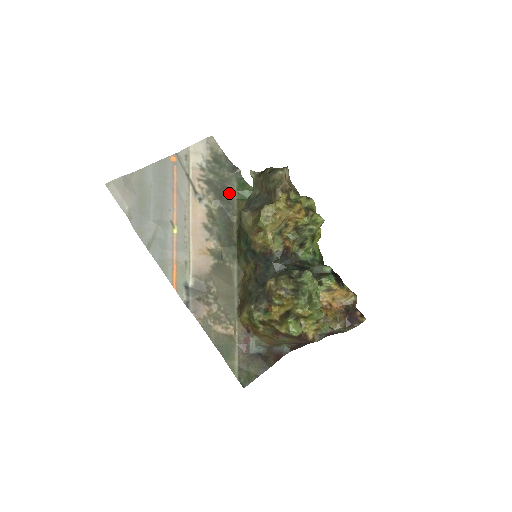
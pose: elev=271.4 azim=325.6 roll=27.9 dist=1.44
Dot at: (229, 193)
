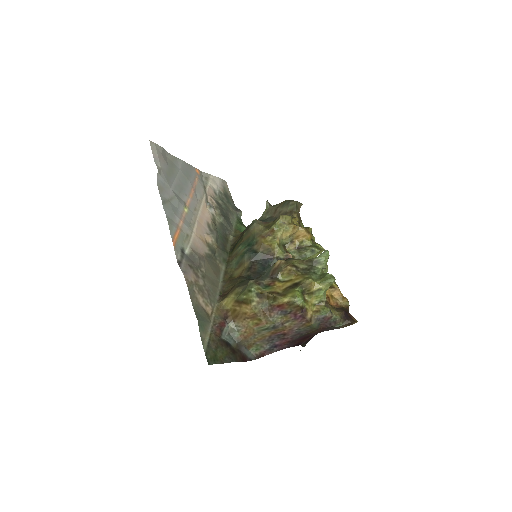
Dot at: (230, 220)
